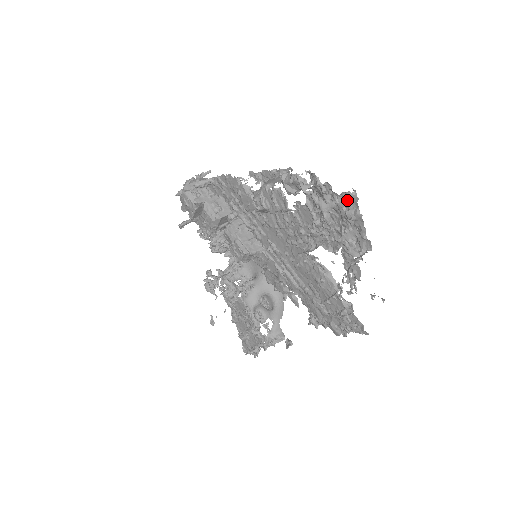
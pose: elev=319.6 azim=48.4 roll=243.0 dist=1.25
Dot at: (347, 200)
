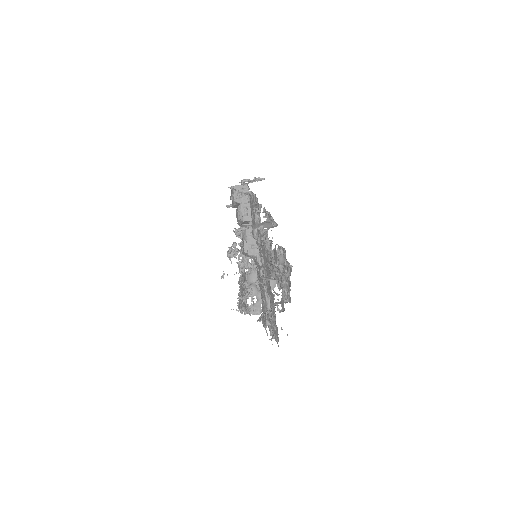
Dot at: (288, 267)
